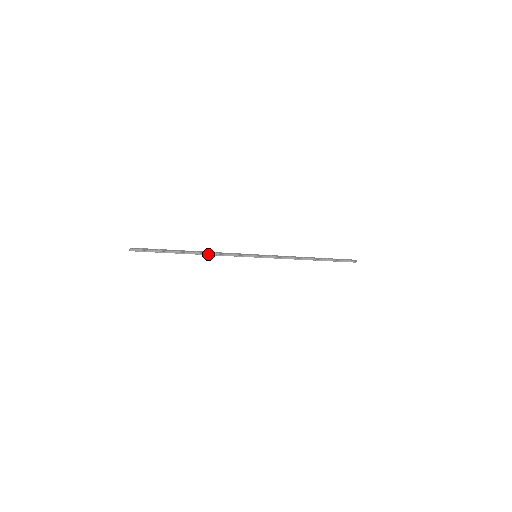
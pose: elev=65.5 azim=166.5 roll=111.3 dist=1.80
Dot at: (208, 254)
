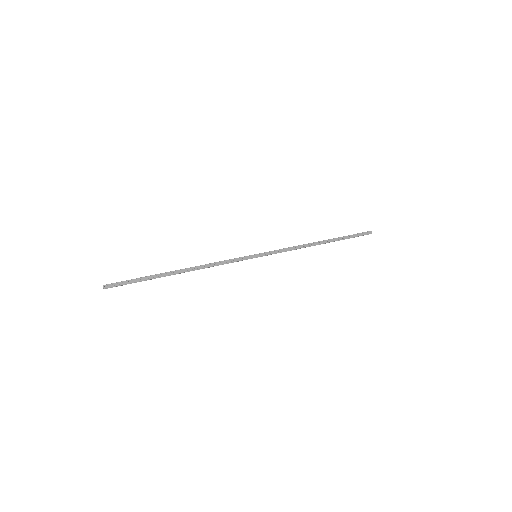
Dot at: (199, 269)
